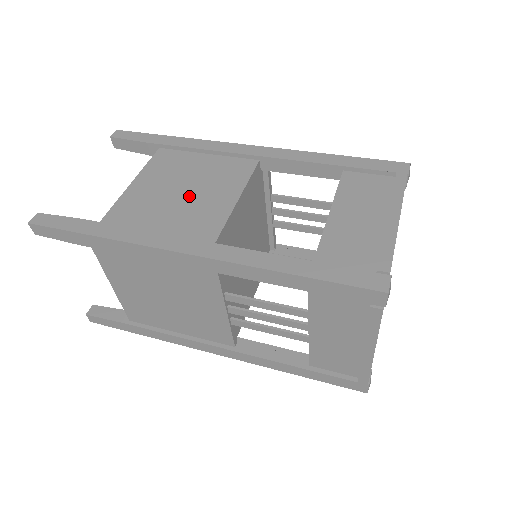
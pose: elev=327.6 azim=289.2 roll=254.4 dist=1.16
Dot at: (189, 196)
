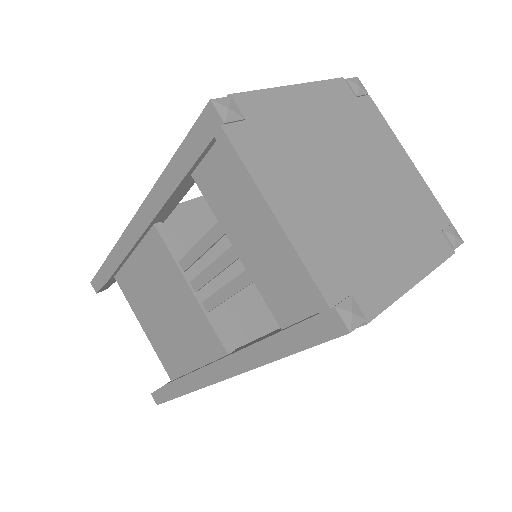
Dot at: occluded
